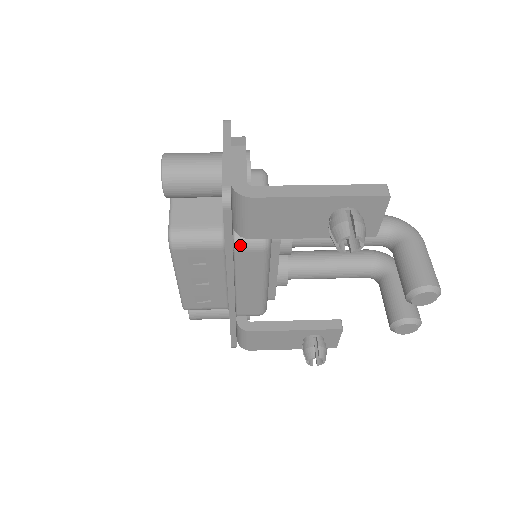
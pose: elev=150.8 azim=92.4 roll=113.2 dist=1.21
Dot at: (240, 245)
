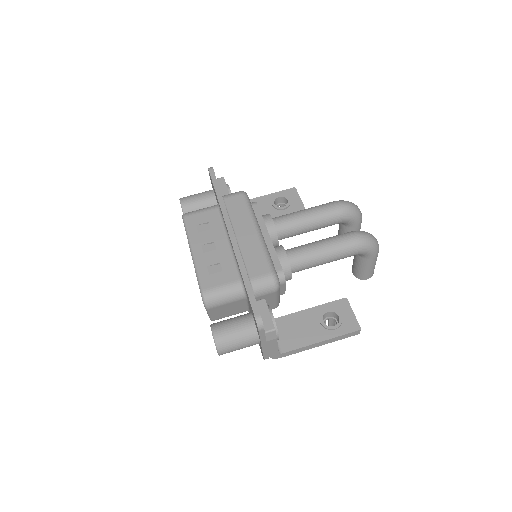
Dot at: occluded
